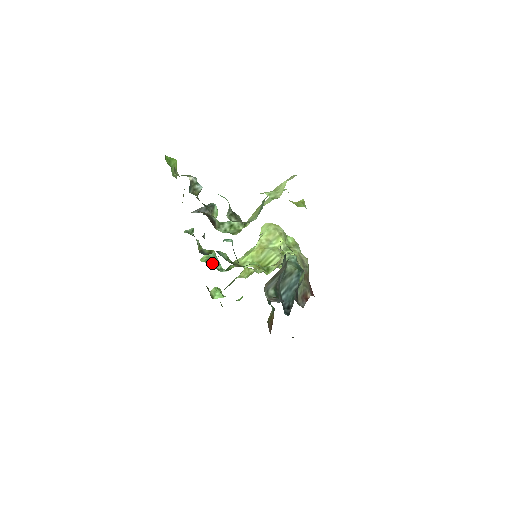
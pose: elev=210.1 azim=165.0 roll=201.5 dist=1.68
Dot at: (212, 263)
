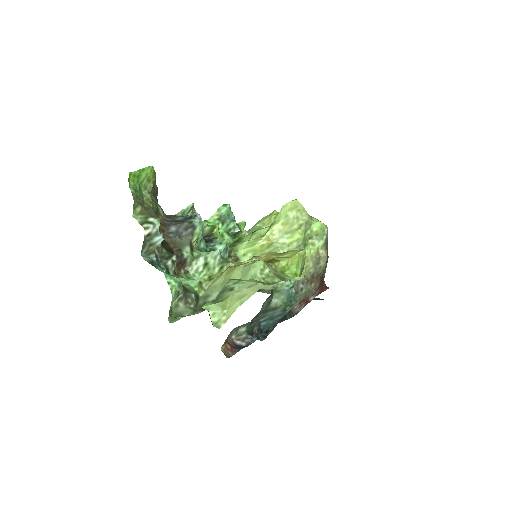
Dot at: (224, 221)
